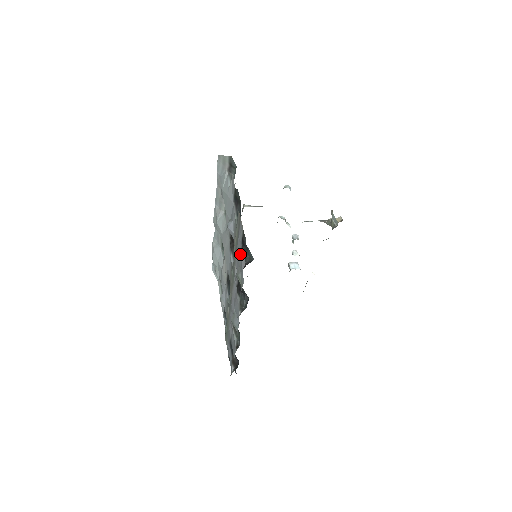
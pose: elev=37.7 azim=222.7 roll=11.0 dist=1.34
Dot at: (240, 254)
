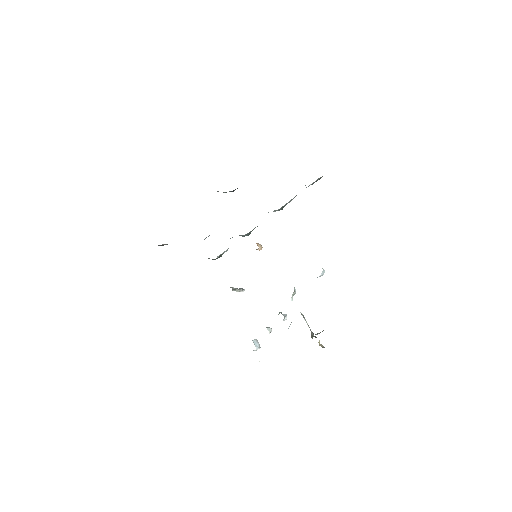
Dot at: occluded
